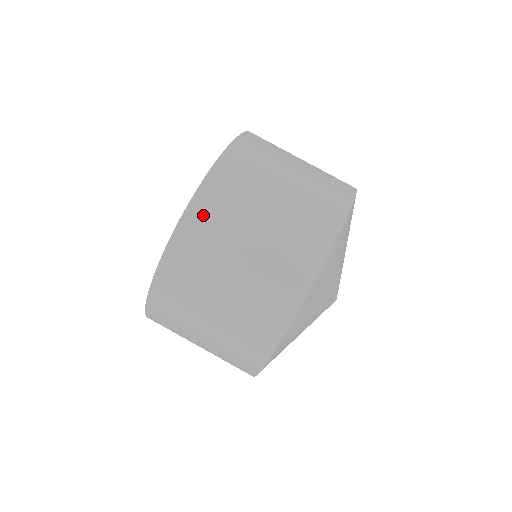
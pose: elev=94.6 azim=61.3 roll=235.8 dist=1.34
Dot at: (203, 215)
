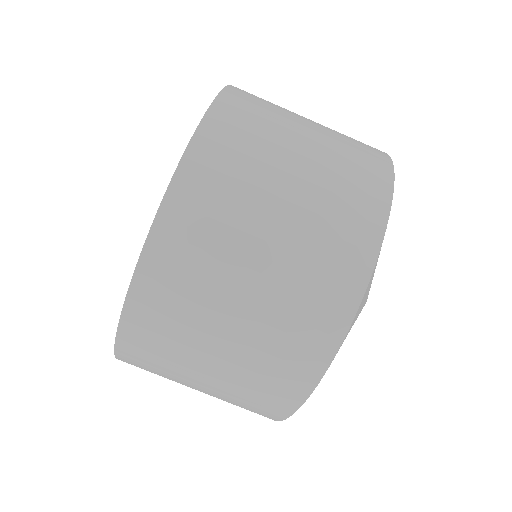
Dot at: (168, 260)
